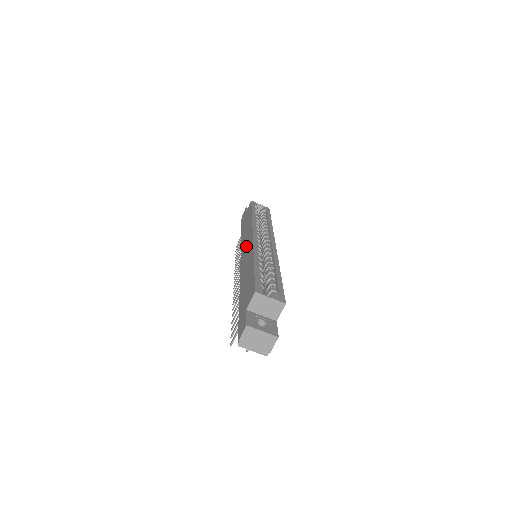
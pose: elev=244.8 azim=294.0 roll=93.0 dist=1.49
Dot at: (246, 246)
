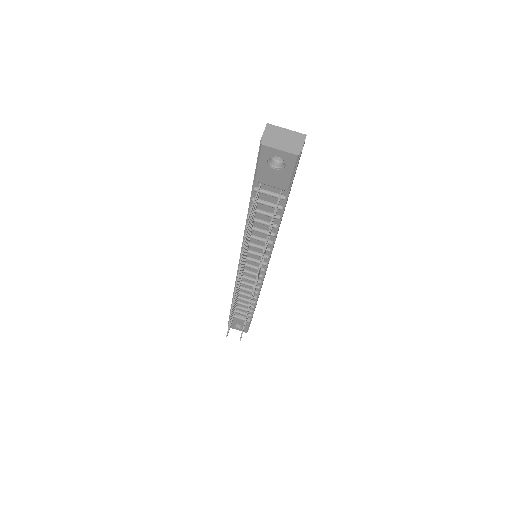
Dot at: occluded
